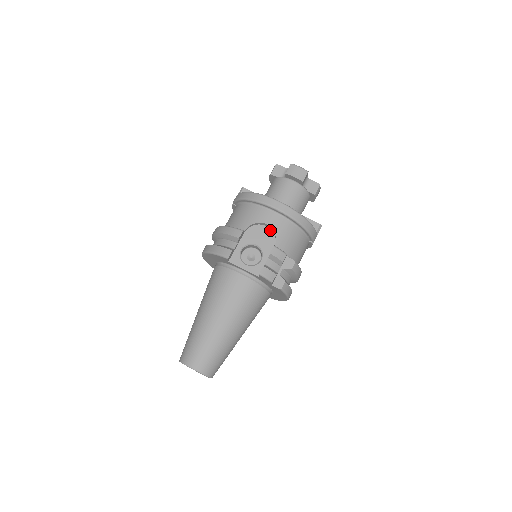
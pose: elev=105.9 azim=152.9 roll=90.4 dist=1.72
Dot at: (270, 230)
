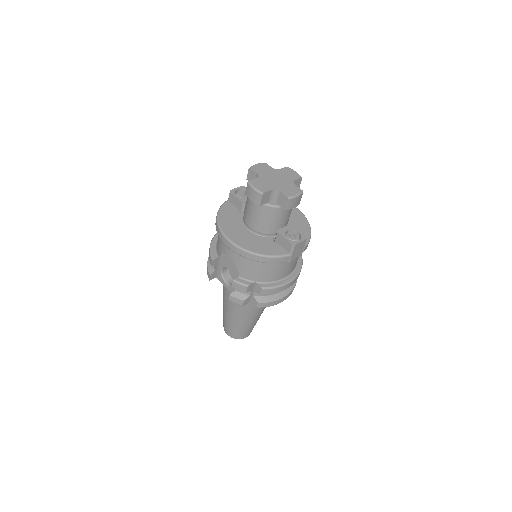
Dot at: occluded
